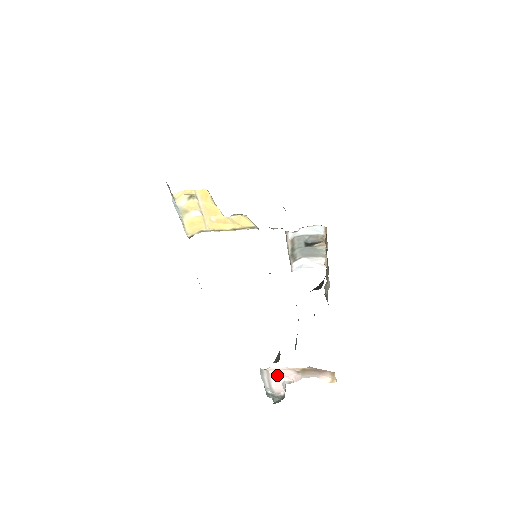
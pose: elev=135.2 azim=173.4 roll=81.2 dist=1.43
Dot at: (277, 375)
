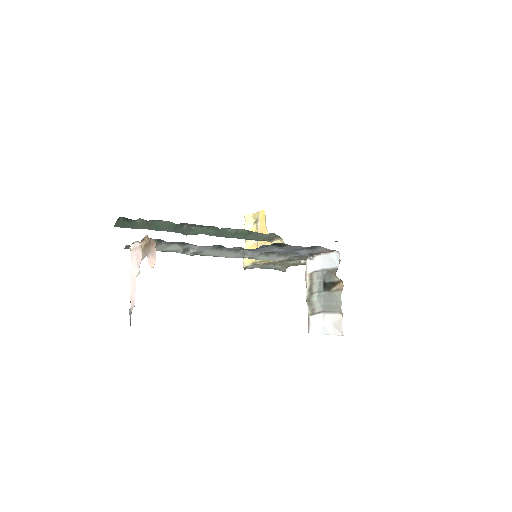
Dot at: (135, 264)
